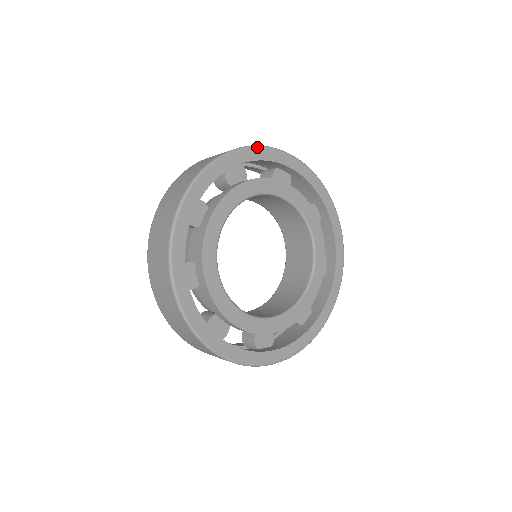
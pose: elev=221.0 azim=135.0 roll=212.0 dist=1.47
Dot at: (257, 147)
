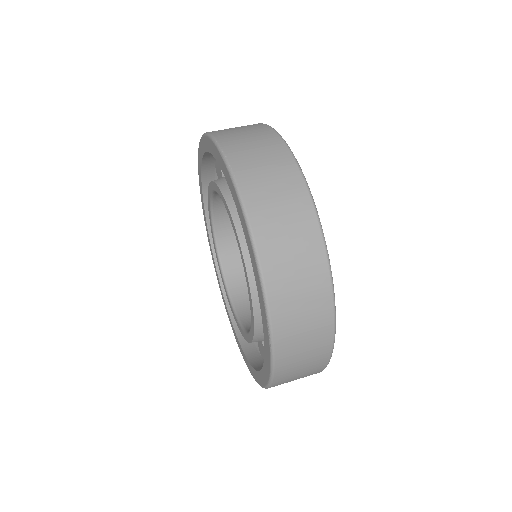
Dot at: occluded
